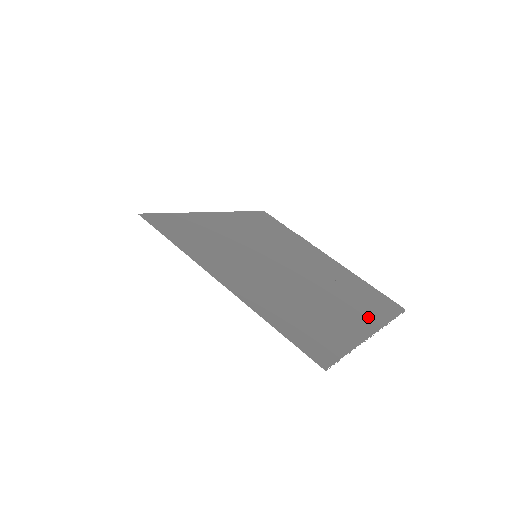
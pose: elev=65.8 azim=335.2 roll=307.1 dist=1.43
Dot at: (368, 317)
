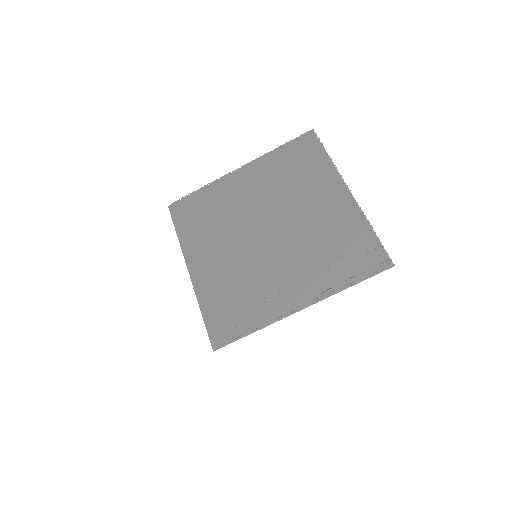
Dot at: (329, 183)
